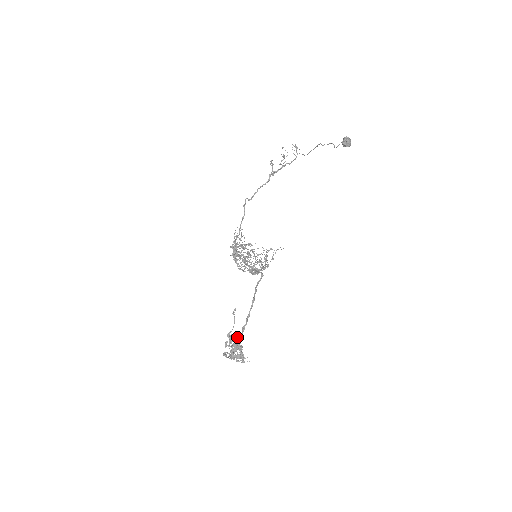
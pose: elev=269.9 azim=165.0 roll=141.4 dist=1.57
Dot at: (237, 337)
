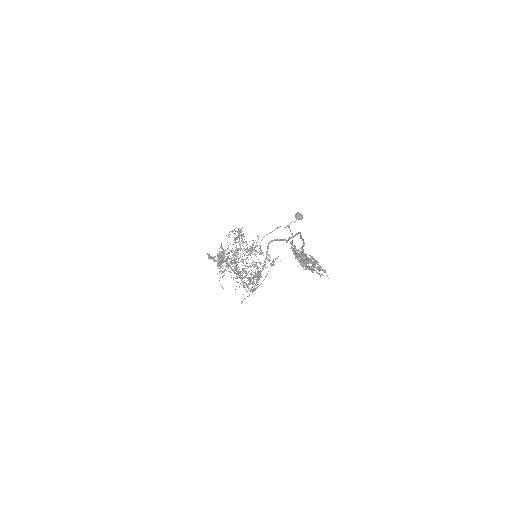
Dot at: (300, 252)
